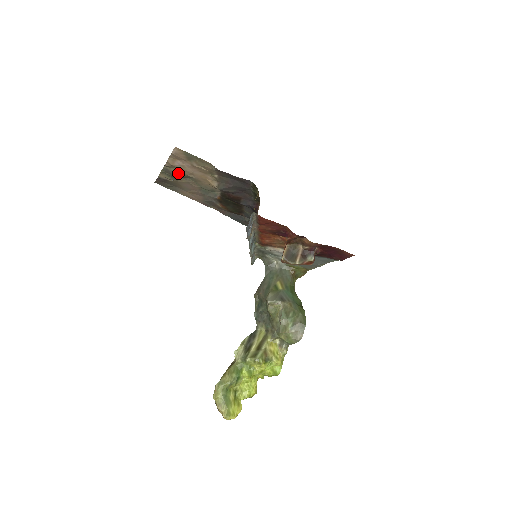
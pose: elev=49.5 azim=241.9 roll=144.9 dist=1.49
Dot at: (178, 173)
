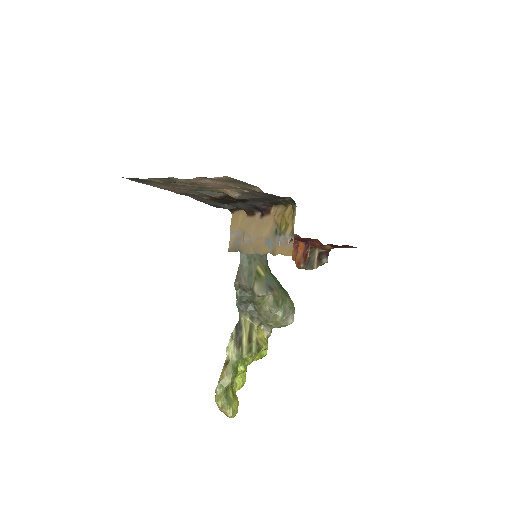
Dot at: (186, 183)
